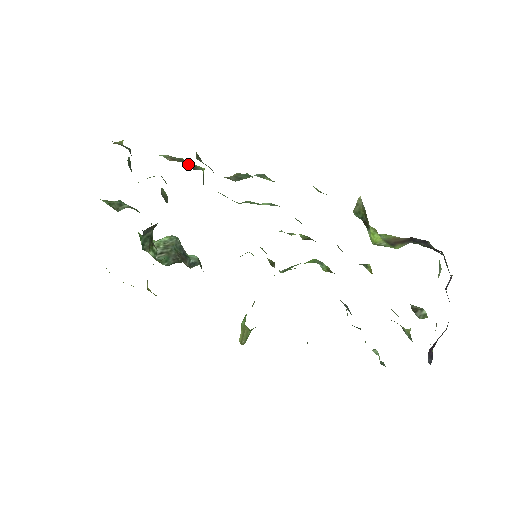
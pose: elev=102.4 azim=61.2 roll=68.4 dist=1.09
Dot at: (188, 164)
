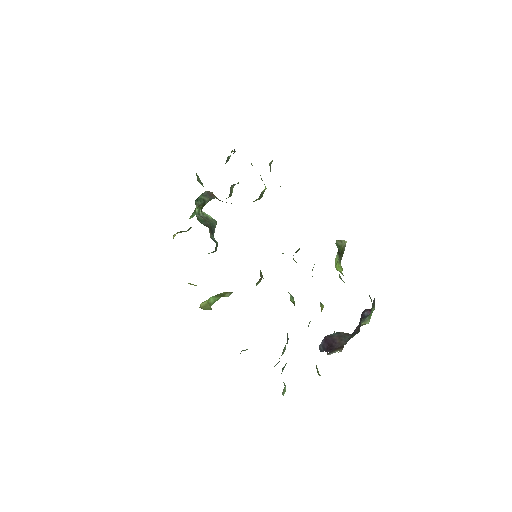
Dot at: (260, 175)
